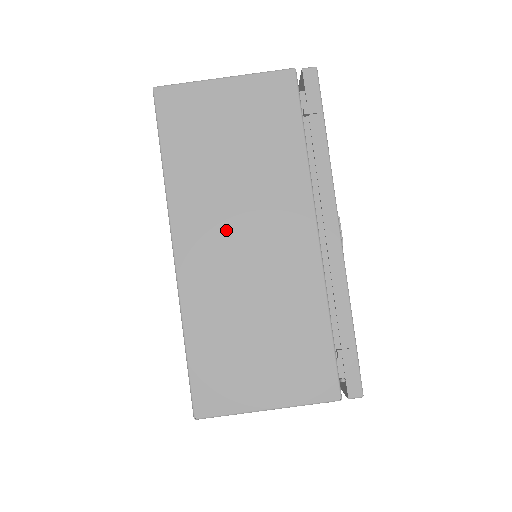
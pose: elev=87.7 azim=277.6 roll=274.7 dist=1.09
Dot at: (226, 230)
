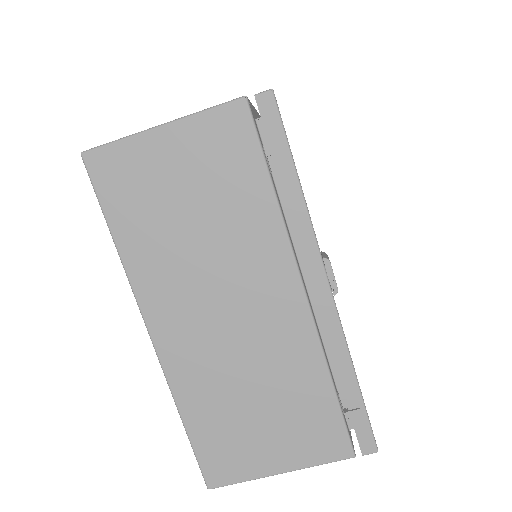
Dot at: (201, 305)
